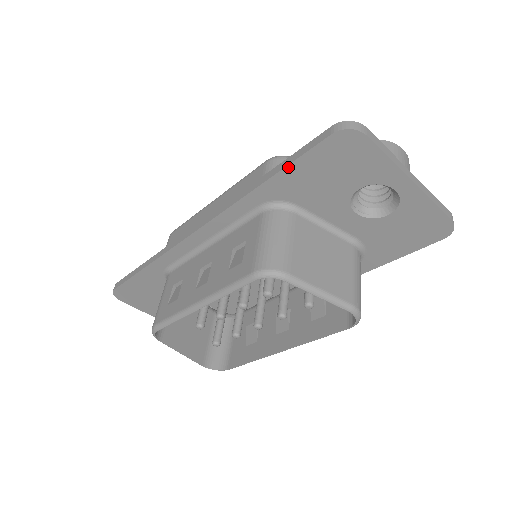
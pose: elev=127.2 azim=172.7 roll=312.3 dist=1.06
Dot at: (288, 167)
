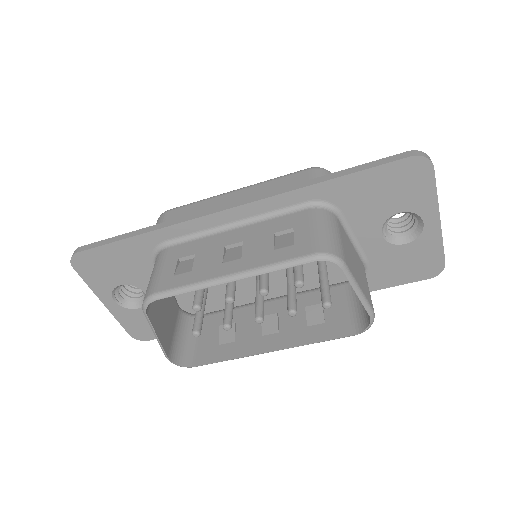
Dot at: (358, 173)
